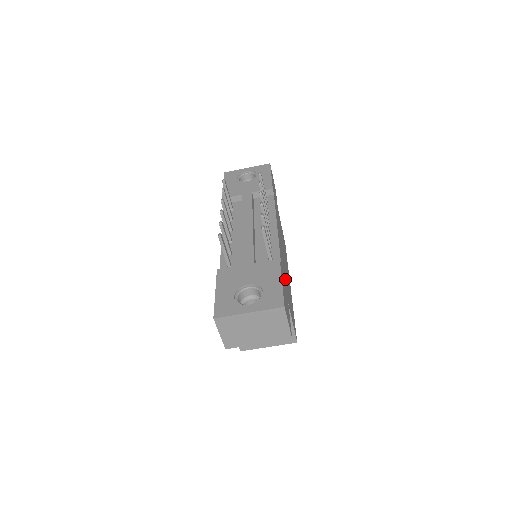
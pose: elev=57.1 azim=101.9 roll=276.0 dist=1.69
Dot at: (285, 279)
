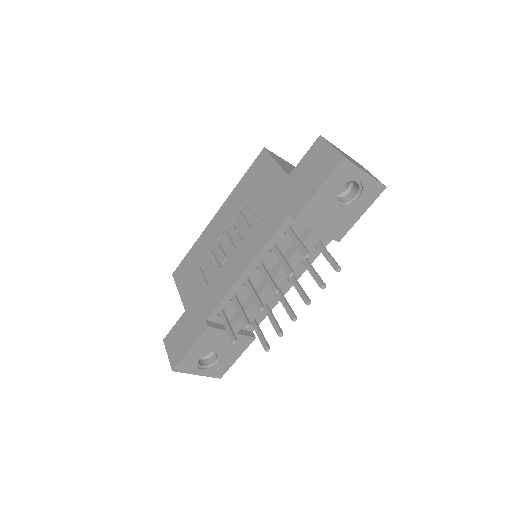
Dot at: occluded
